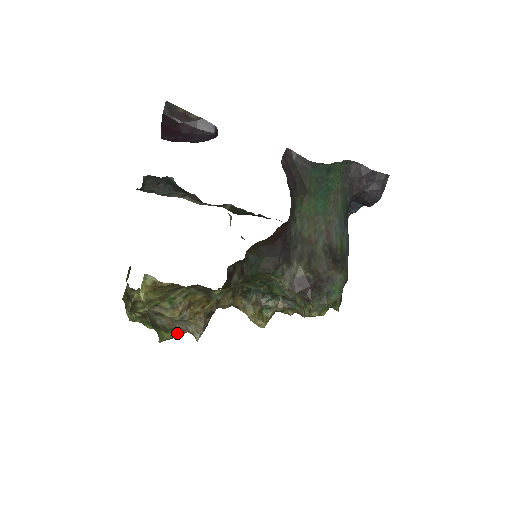
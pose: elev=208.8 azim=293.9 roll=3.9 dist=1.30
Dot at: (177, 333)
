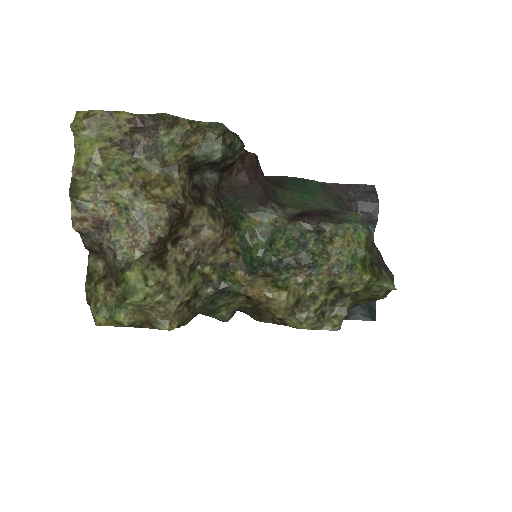
Dot at: (149, 278)
